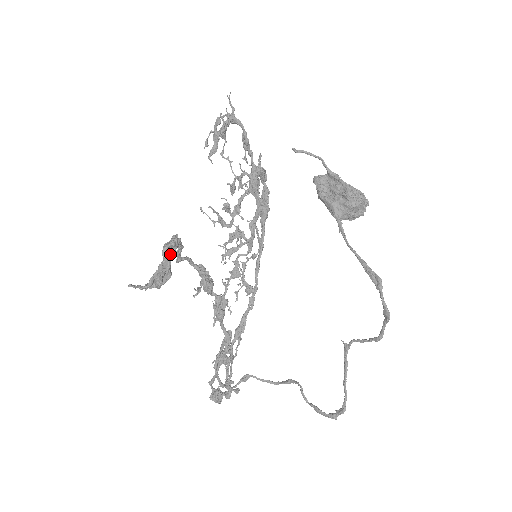
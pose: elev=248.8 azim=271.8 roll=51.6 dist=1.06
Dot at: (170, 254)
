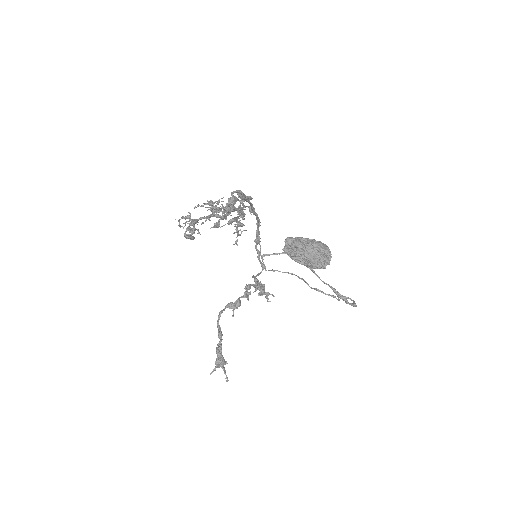
Dot at: (222, 361)
